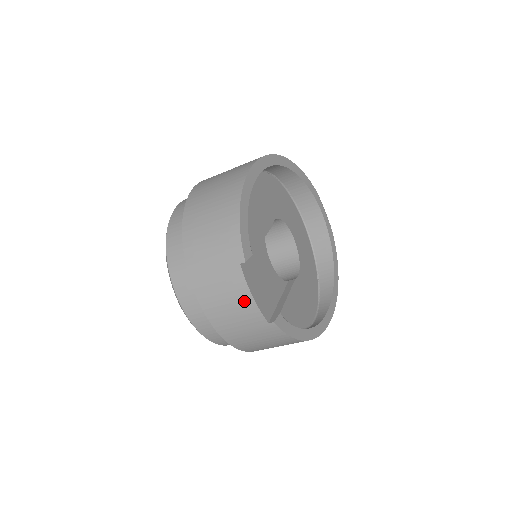
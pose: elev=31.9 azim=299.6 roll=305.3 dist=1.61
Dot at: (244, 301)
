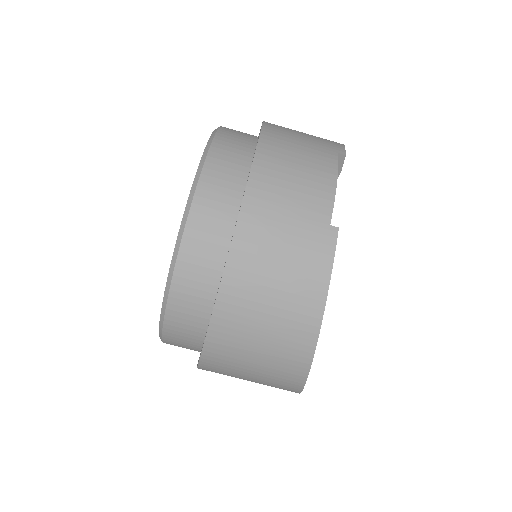
Dot at: (322, 179)
